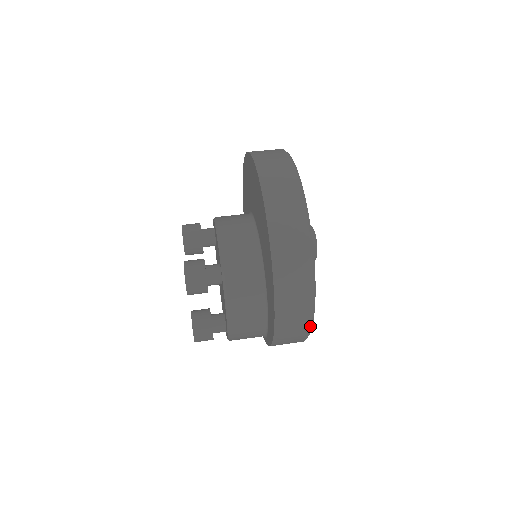
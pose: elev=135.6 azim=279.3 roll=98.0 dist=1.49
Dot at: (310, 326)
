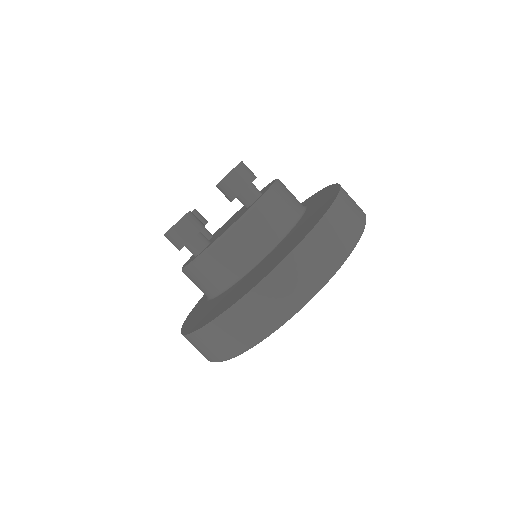
Dot at: occluded
